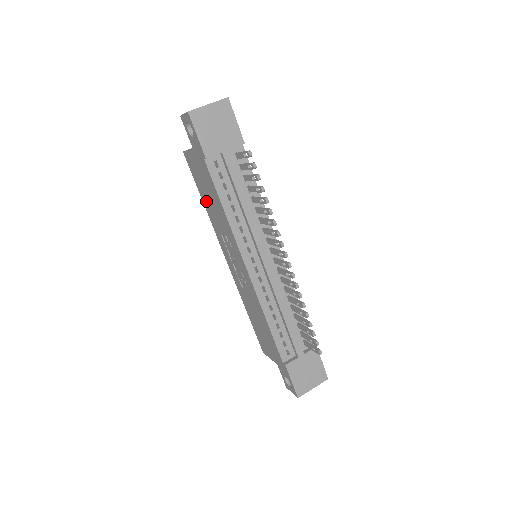
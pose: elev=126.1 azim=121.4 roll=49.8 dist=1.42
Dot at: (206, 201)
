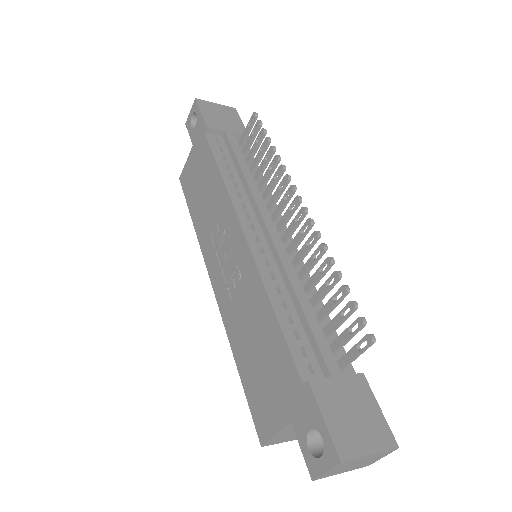
Dot at: (197, 208)
